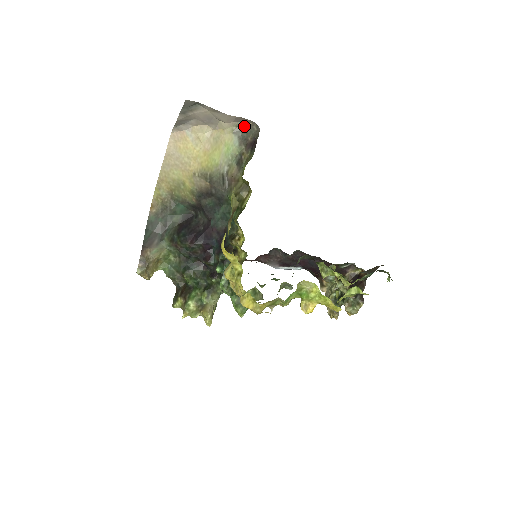
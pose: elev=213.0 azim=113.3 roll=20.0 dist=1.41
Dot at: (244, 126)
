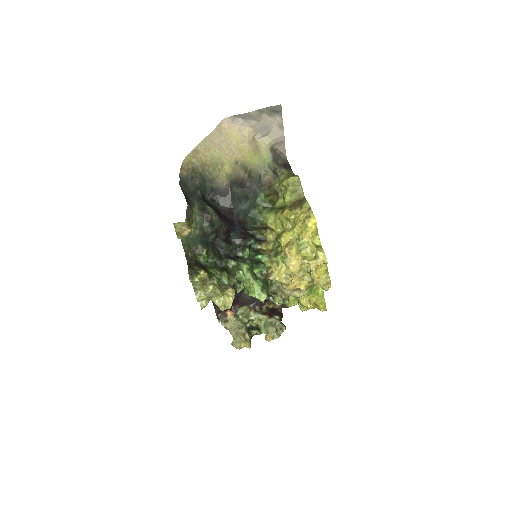
Dot at: (275, 151)
